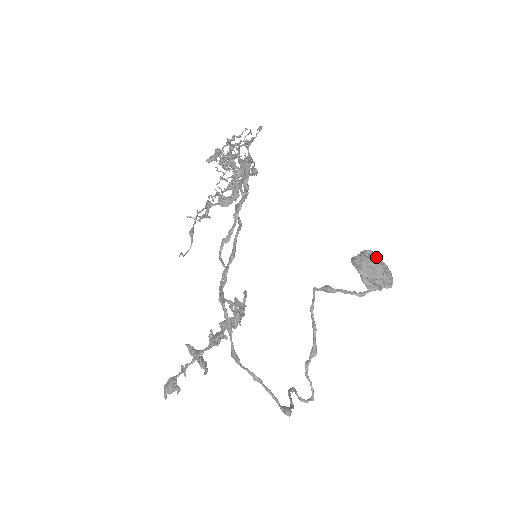
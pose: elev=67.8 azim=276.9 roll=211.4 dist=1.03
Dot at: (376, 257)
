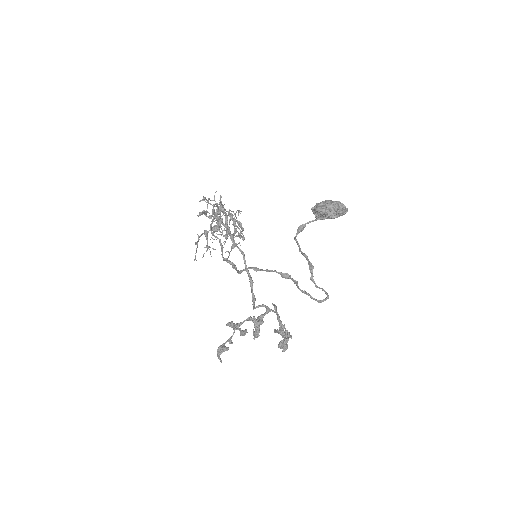
Dot at: occluded
